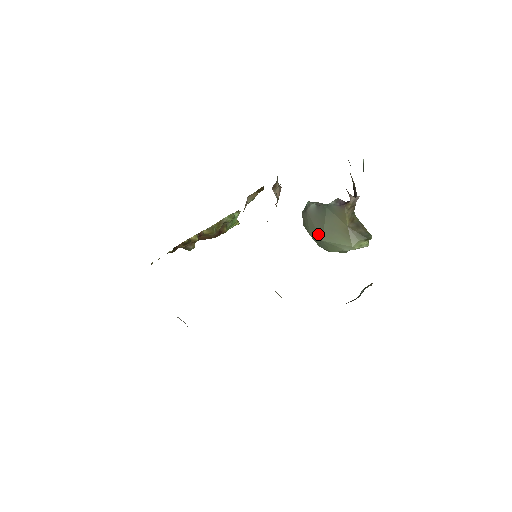
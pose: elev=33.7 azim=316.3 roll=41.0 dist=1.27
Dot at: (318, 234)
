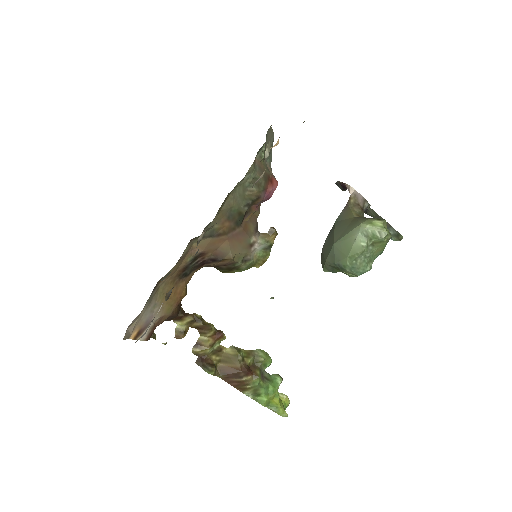
Dot at: (330, 246)
